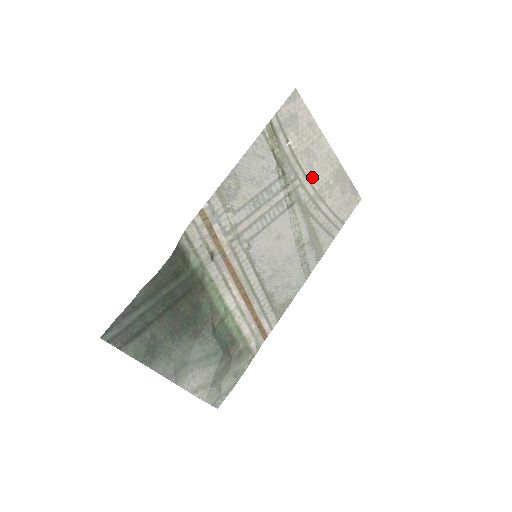
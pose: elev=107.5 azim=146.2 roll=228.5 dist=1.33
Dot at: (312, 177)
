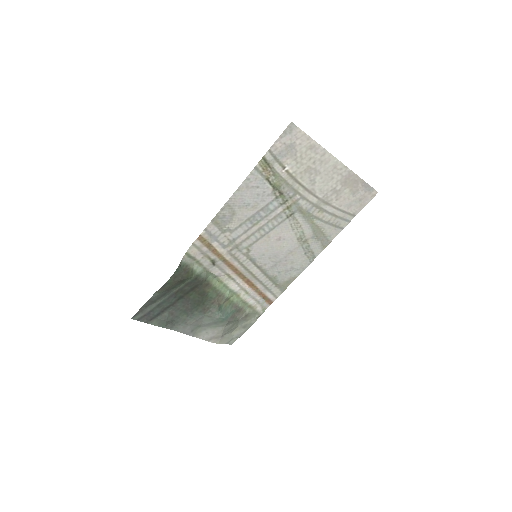
Dot at: (315, 189)
